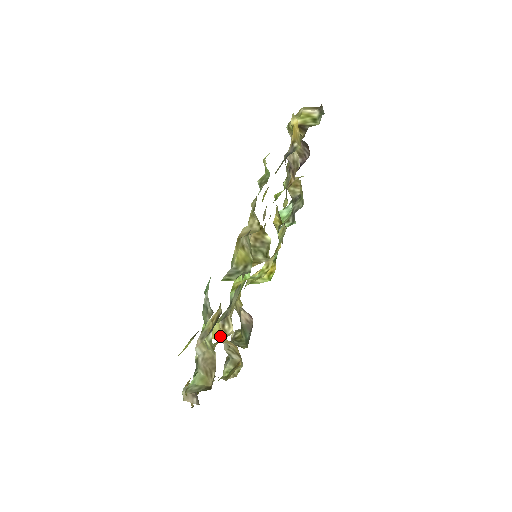
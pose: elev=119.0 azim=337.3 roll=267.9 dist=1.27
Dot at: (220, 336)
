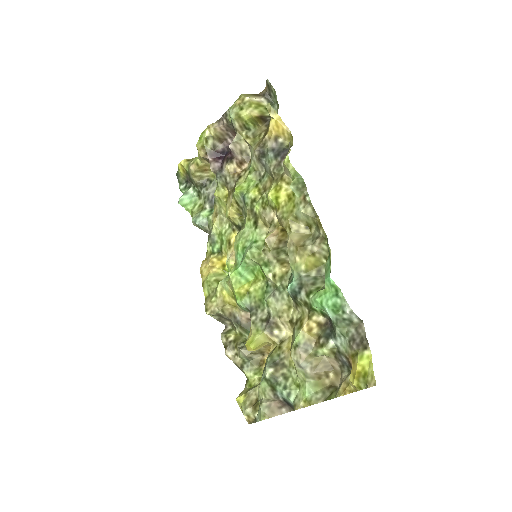
Dot at: (264, 344)
